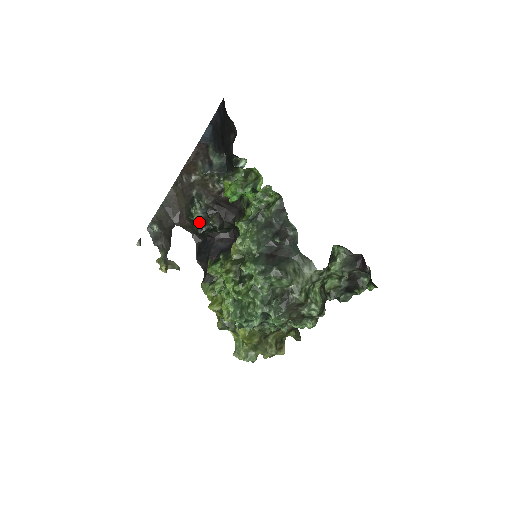
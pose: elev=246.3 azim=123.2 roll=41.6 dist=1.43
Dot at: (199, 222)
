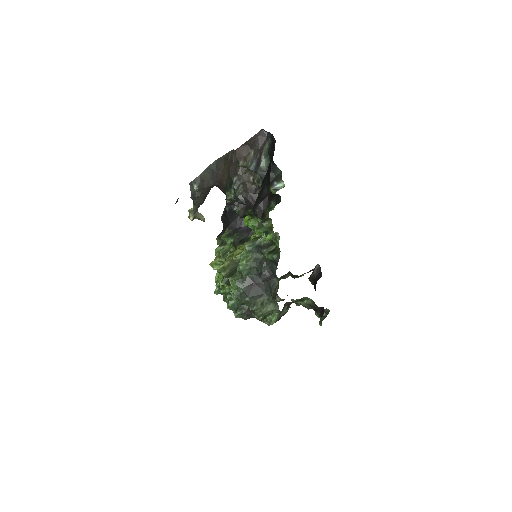
Dot at: (229, 203)
